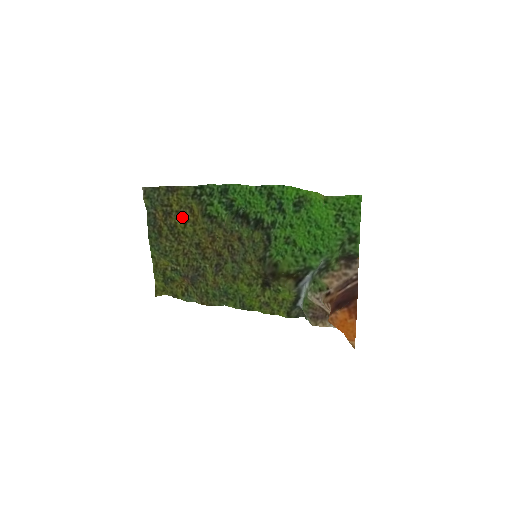
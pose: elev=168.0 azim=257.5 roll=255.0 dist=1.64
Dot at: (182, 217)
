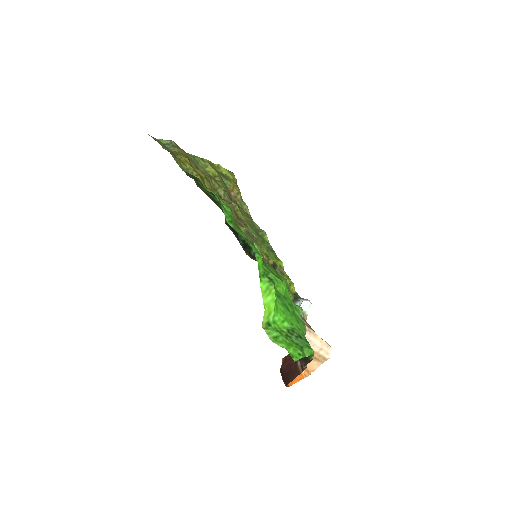
Dot at: occluded
